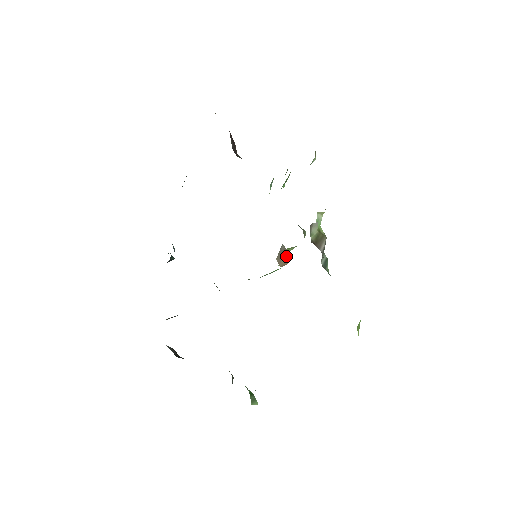
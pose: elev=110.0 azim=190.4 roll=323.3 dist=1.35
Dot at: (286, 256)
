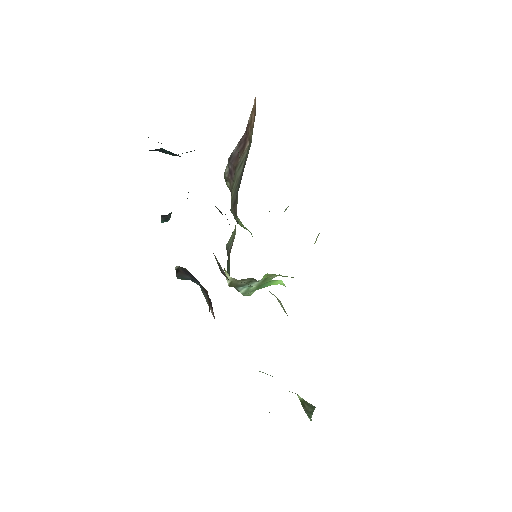
Dot at: occluded
